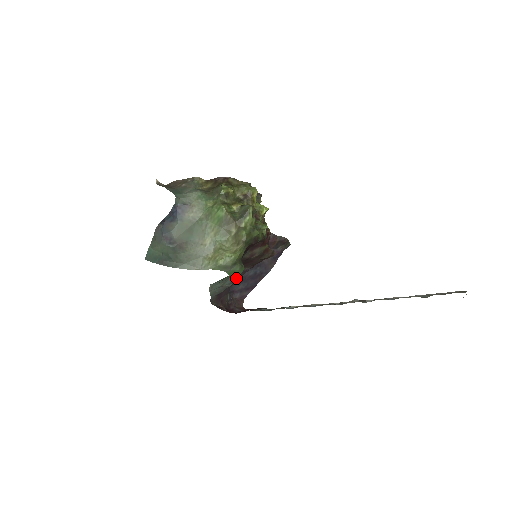
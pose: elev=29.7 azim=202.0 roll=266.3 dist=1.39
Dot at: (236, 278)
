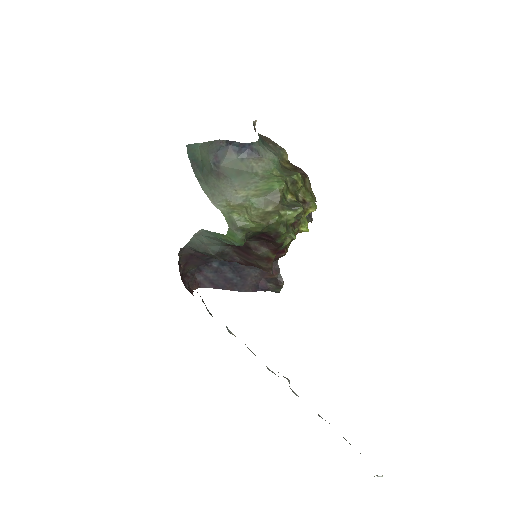
Dot at: (221, 255)
